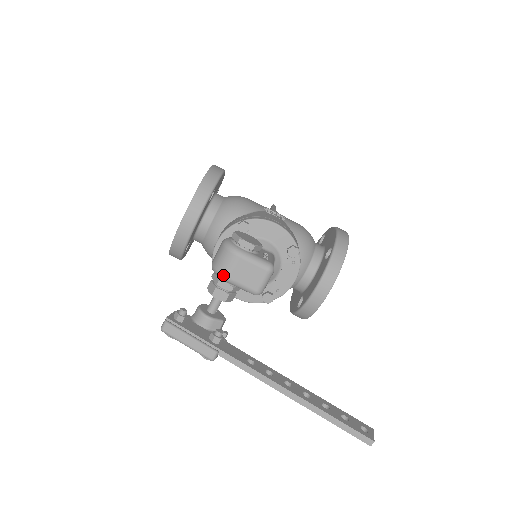
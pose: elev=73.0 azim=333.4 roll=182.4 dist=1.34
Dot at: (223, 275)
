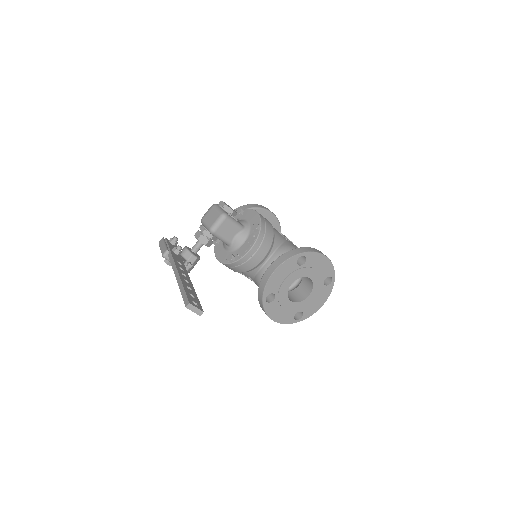
Dot at: (202, 218)
